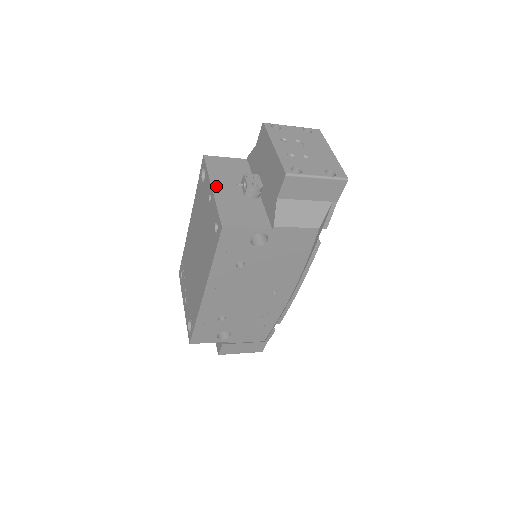
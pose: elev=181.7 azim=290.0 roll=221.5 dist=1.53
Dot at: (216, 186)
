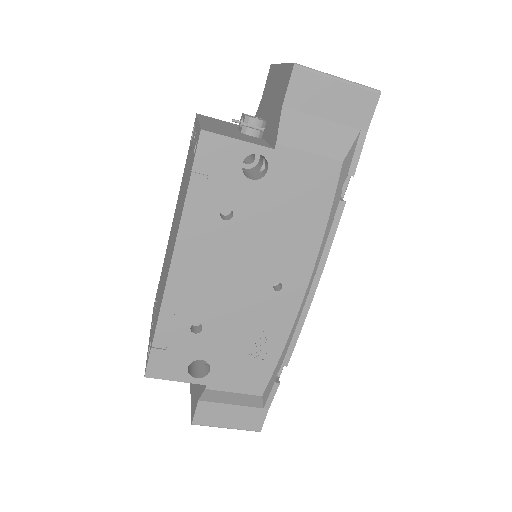
Dot at: (204, 121)
